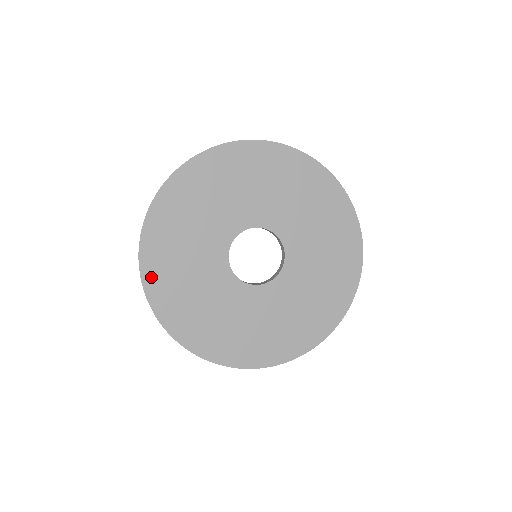
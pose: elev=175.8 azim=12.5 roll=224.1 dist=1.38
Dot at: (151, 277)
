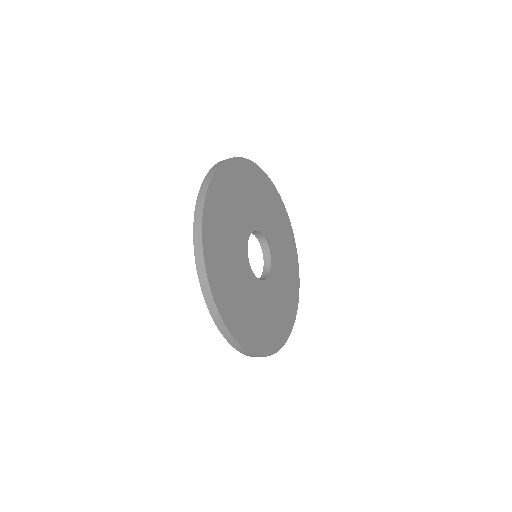
Dot at: (209, 250)
